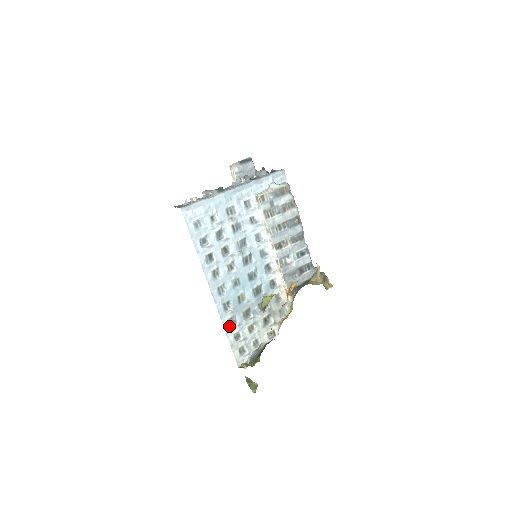
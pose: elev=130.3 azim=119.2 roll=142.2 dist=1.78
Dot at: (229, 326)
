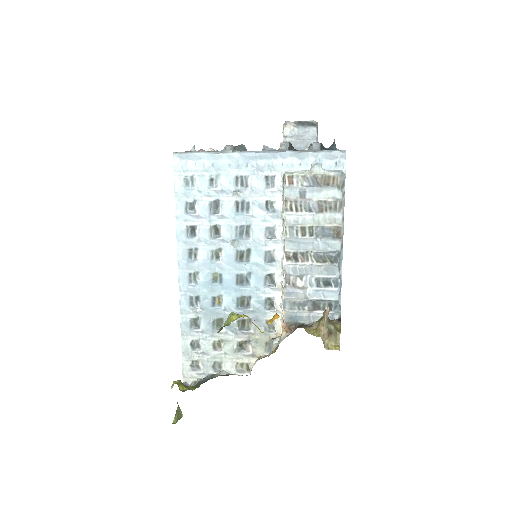
Dot at: (189, 327)
